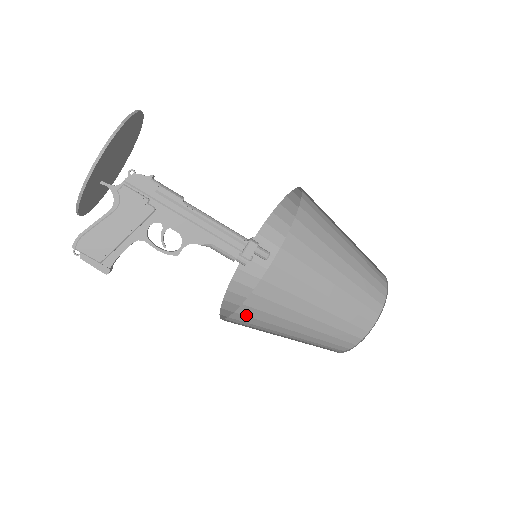
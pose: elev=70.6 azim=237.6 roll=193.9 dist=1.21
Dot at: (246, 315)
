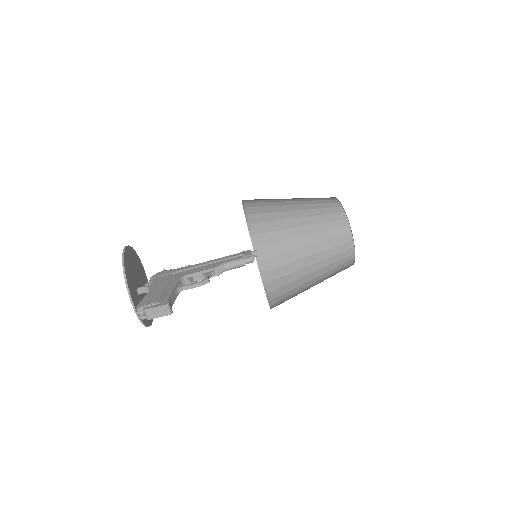
Dot at: (261, 233)
